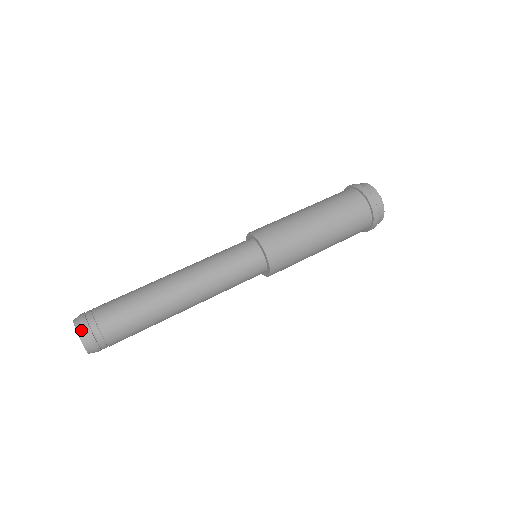
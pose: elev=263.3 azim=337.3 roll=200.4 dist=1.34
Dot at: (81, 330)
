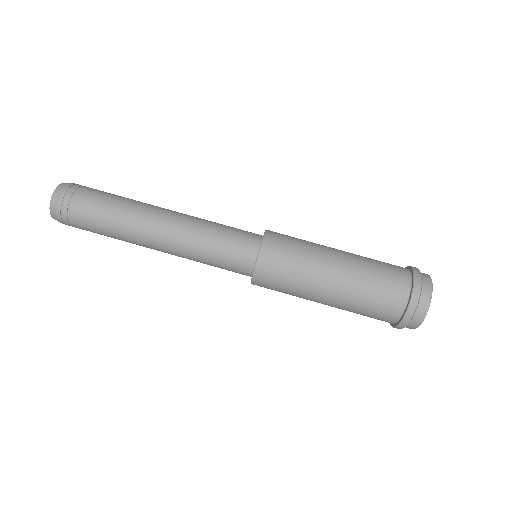
Dot at: (58, 192)
